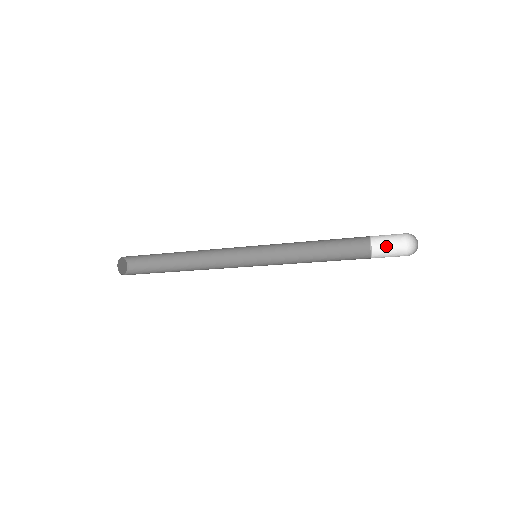
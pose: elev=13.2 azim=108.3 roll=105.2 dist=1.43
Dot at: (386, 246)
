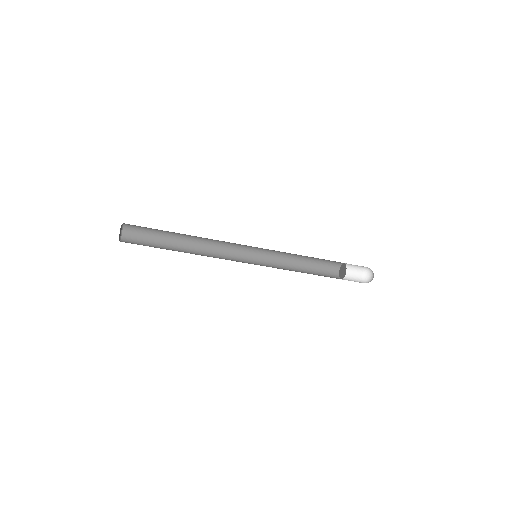
Dot at: (349, 276)
